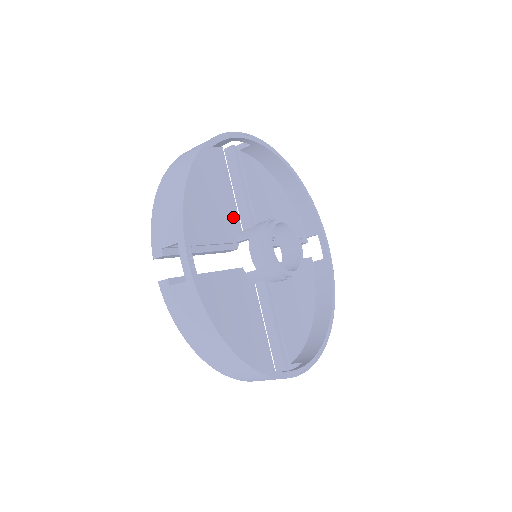
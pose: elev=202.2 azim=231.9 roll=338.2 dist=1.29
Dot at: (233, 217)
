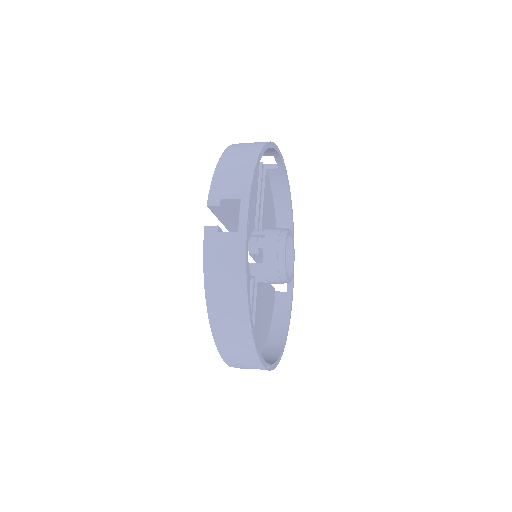
Dot at: (254, 214)
